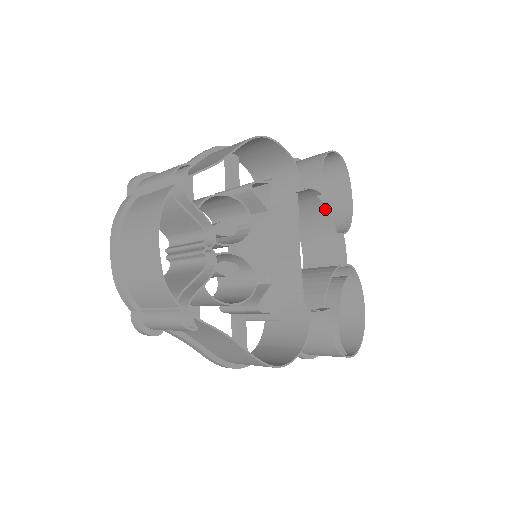
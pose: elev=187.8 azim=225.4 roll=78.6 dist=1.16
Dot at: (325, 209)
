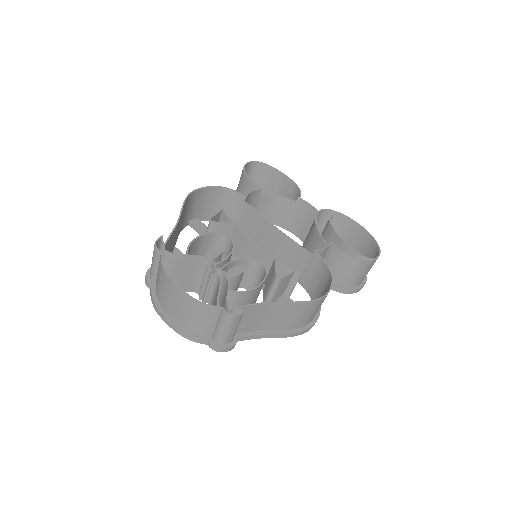
Dot at: (274, 196)
